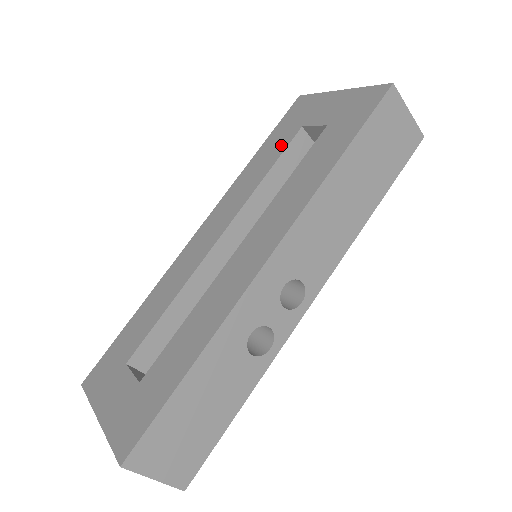
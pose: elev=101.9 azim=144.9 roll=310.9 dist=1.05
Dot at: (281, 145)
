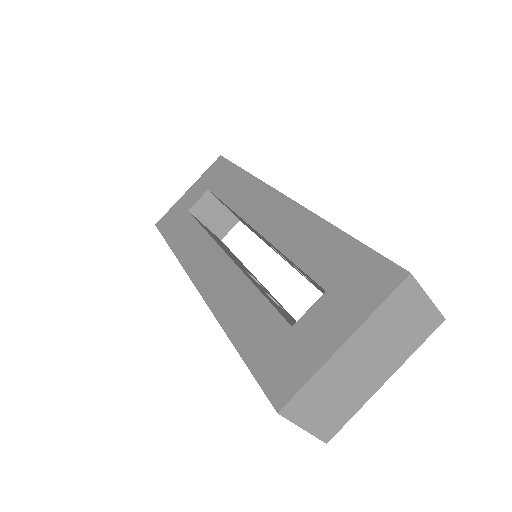
Dot at: (187, 223)
